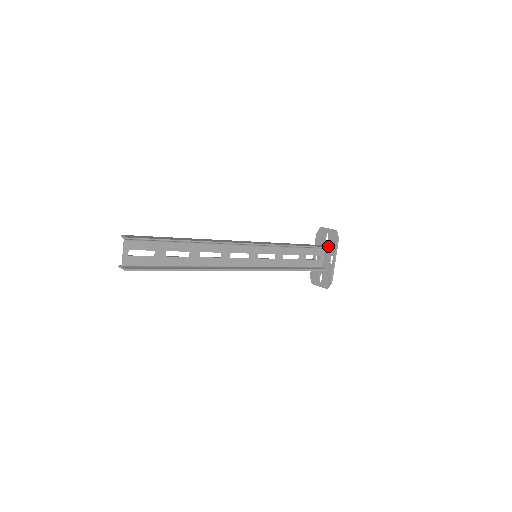
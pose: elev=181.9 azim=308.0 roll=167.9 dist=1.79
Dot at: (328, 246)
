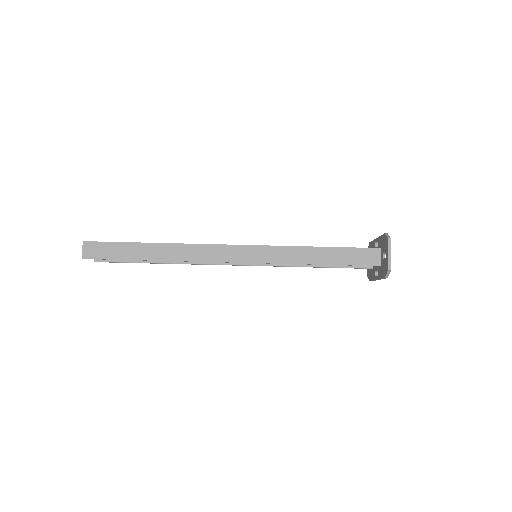
Dot at: (381, 263)
